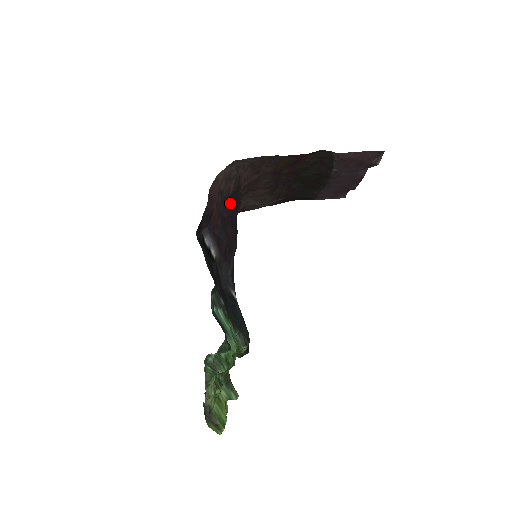
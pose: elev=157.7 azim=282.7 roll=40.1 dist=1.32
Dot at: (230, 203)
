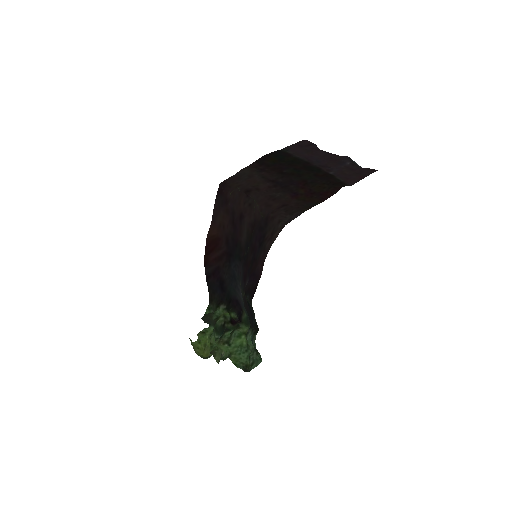
Dot at: (259, 240)
